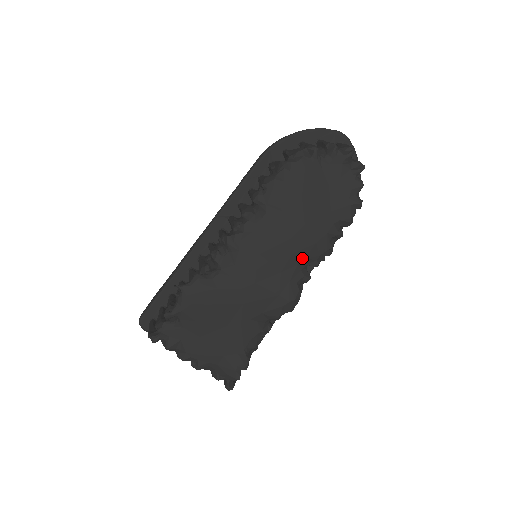
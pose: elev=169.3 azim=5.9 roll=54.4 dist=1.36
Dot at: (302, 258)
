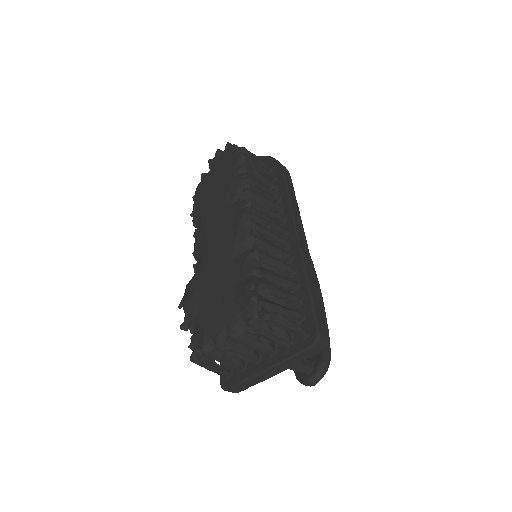
Dot at: (231, 200)
